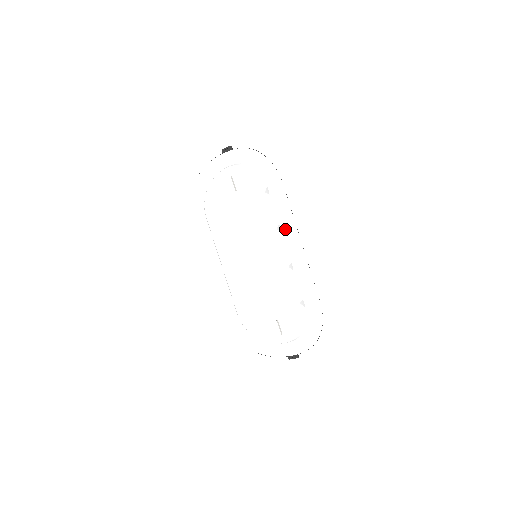
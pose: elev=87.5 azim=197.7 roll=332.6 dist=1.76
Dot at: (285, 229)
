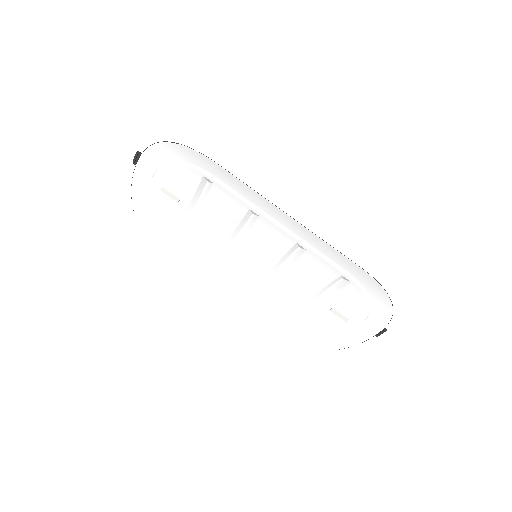
Dot at: (261, 210)
